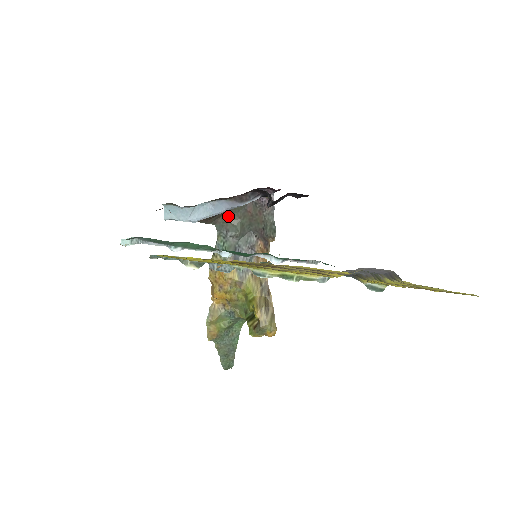
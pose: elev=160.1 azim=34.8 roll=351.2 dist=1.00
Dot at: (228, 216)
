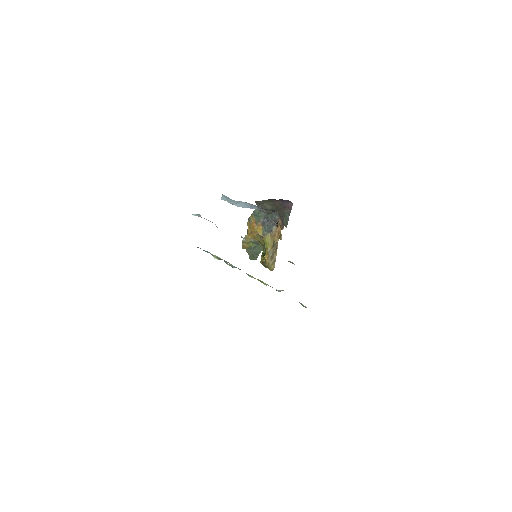
Dot at: (264, 202)
